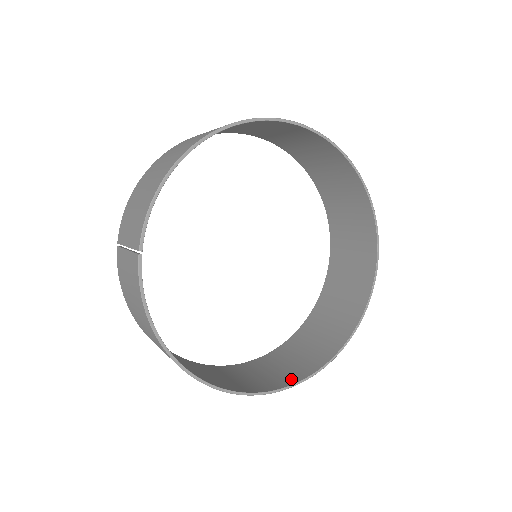
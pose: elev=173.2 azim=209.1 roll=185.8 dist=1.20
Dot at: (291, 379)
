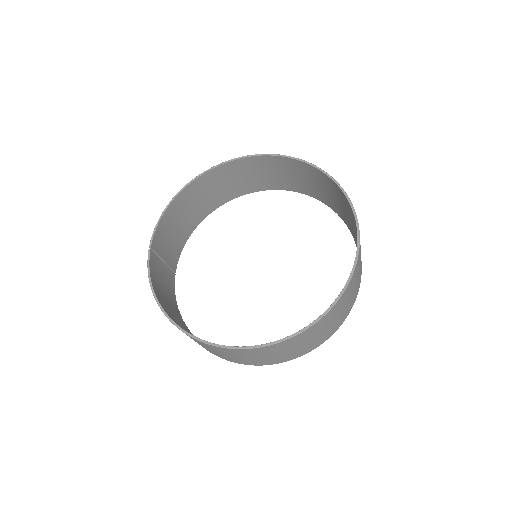
Dot at: occluded
